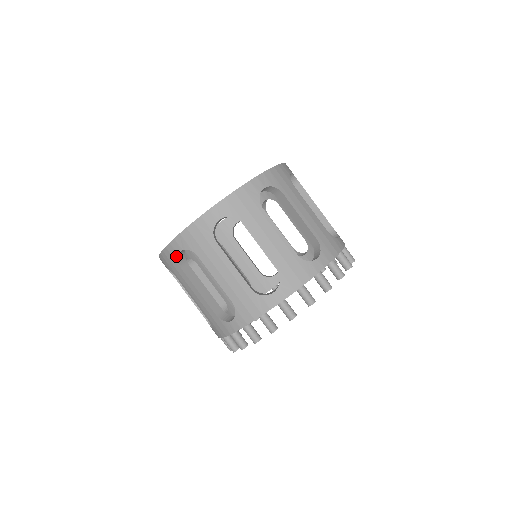
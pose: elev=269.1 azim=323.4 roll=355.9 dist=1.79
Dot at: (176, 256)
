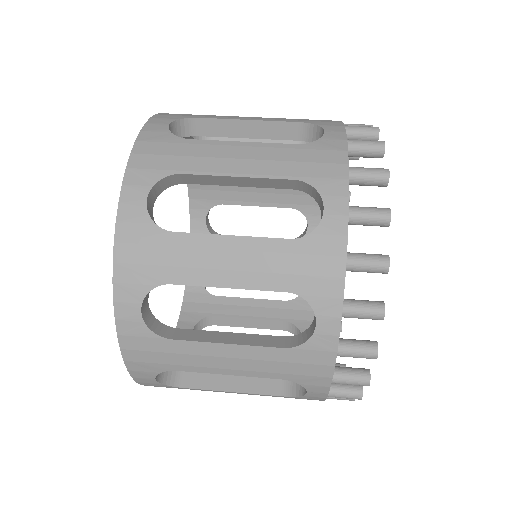
Dot at: (143, 328)
